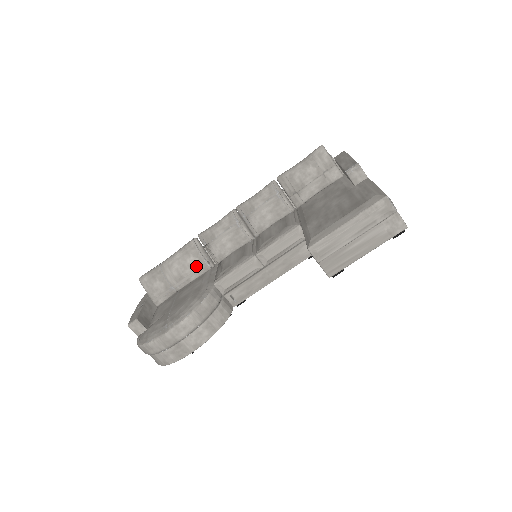
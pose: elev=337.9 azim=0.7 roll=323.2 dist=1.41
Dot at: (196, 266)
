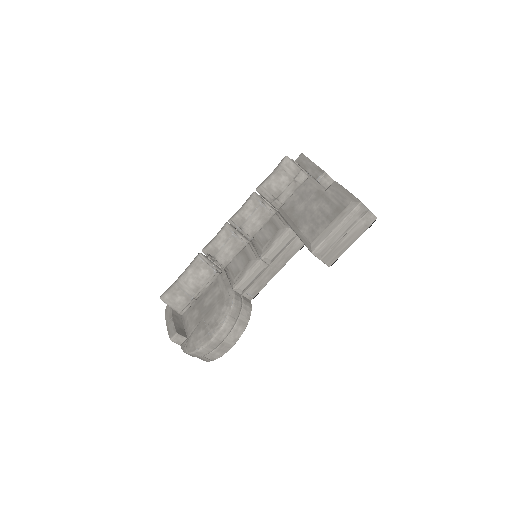
Dot at: (208, 276)
